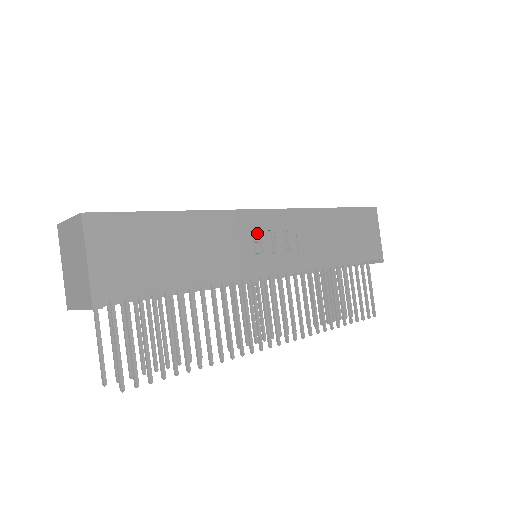
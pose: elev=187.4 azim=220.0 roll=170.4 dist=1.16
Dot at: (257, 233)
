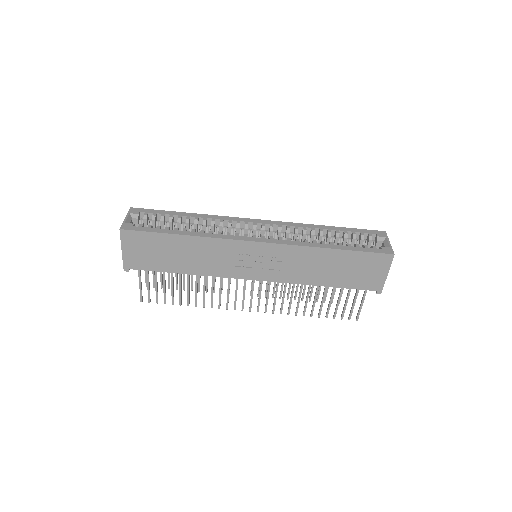
Dot at: (243, 254)
